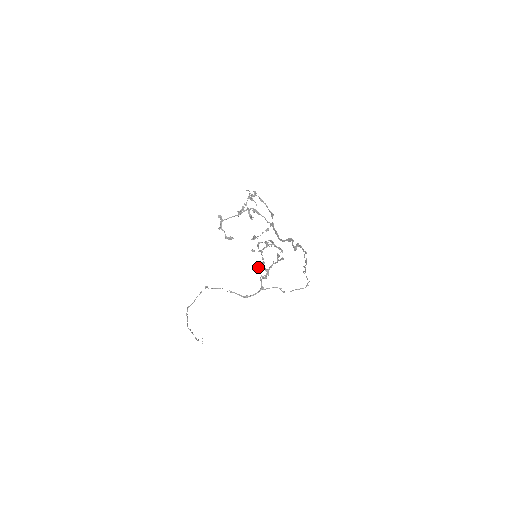
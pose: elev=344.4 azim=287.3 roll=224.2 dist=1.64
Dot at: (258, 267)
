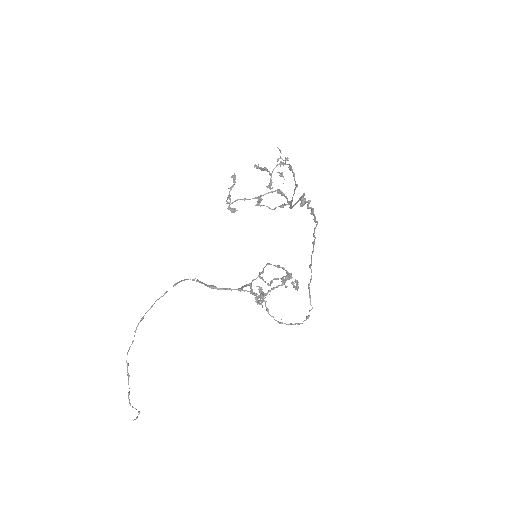
Dot at: occluded
